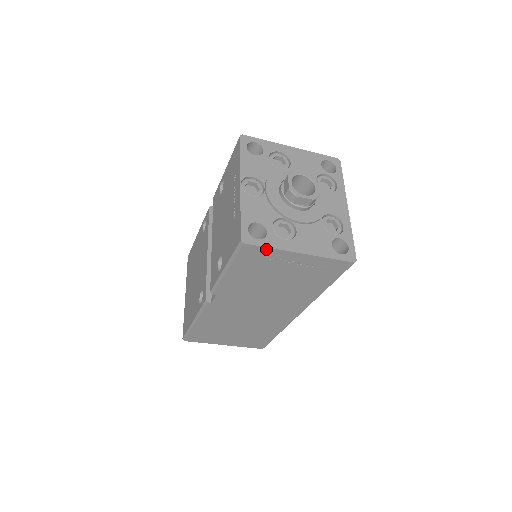
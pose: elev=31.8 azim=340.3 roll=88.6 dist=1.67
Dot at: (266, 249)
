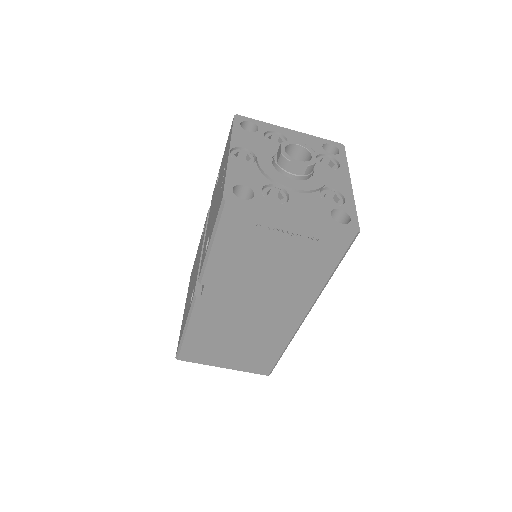
Dot at: (252, 210)
